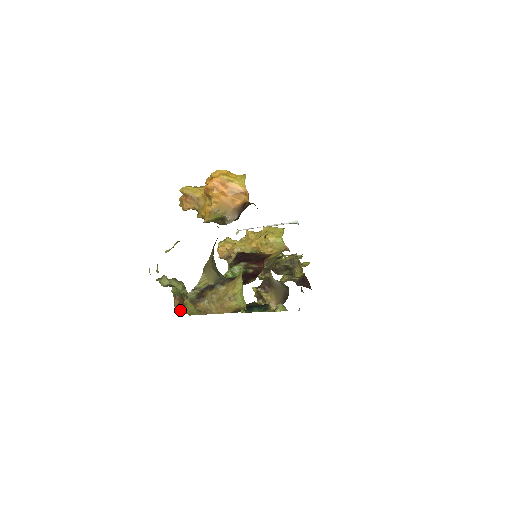
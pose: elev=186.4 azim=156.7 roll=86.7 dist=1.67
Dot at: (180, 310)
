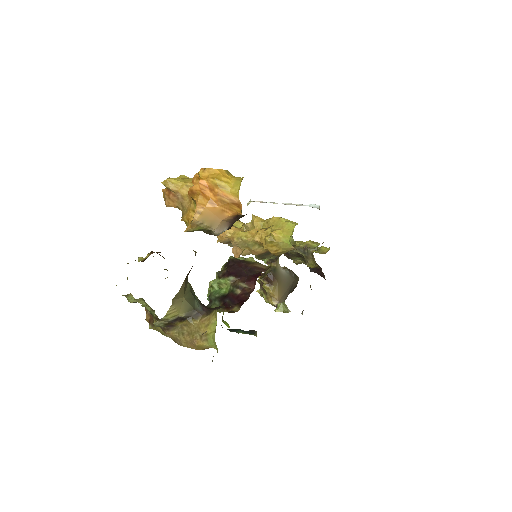
Dot at: (150, 328)
